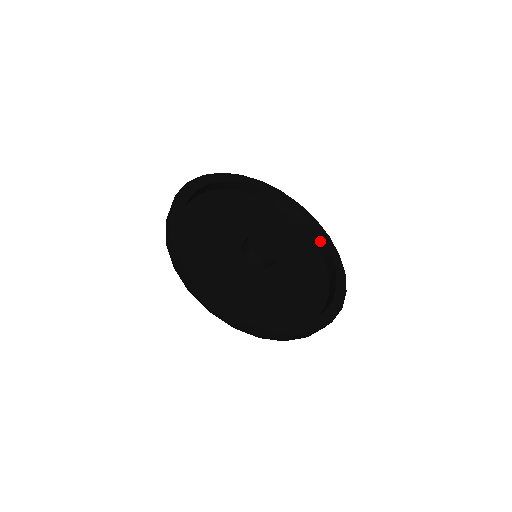
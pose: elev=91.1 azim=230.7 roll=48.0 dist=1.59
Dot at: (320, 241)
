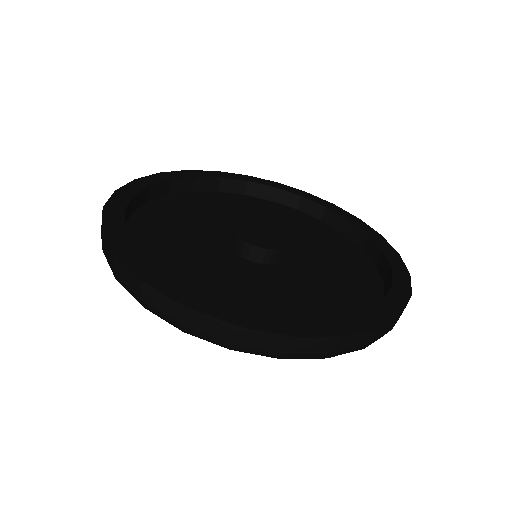
Dot at: (326, 213)
